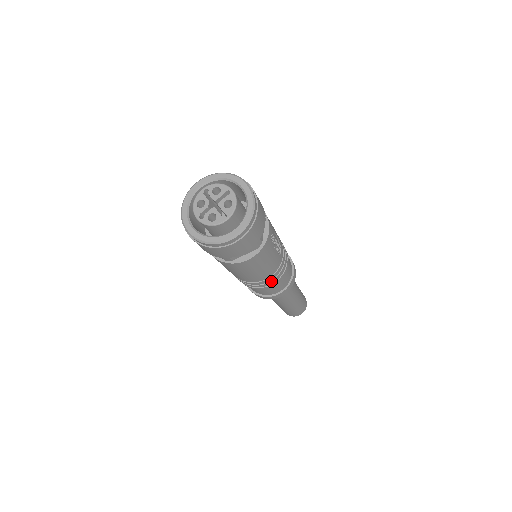
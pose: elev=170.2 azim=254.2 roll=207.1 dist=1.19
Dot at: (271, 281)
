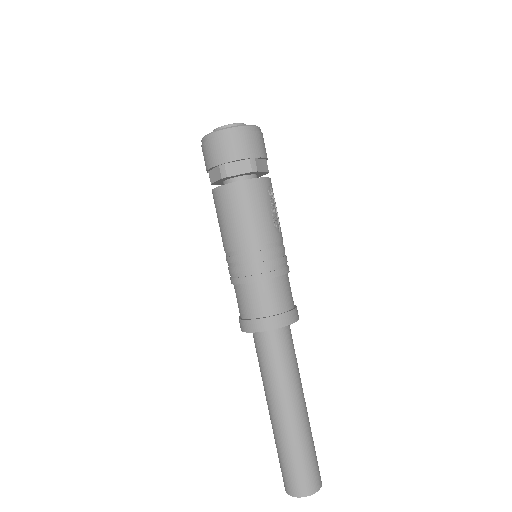
Dot at: (261, 263)
